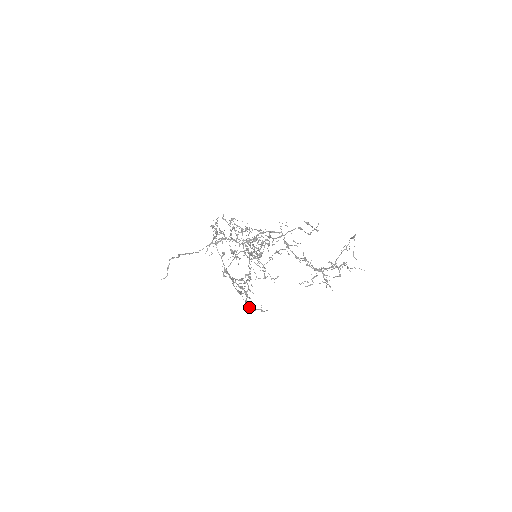
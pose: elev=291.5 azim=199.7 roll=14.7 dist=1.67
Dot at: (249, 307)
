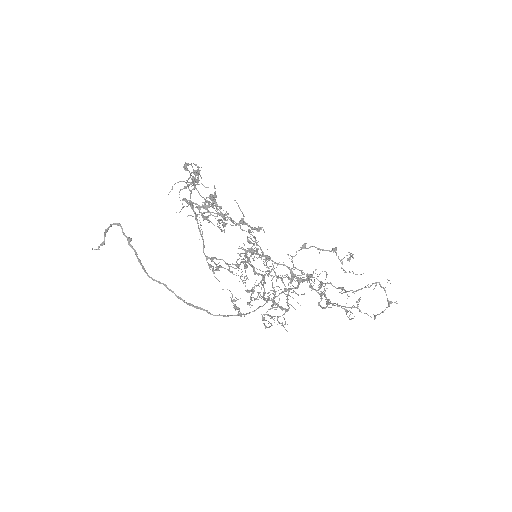
Dot at: occluded
